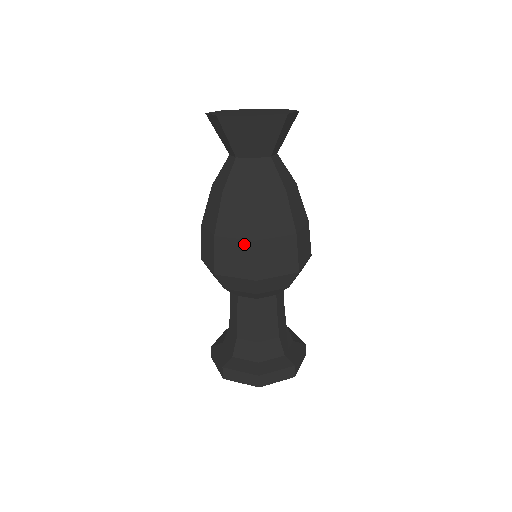
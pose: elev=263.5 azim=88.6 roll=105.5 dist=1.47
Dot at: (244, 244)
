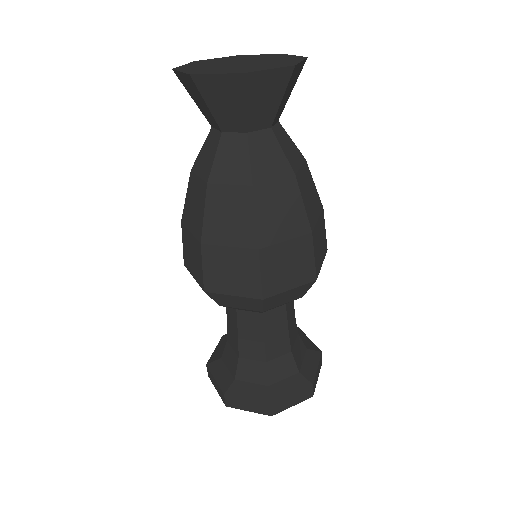
Dot at: (243, 254)
